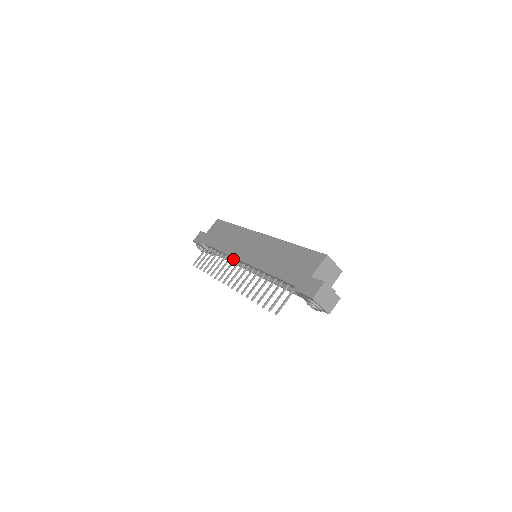
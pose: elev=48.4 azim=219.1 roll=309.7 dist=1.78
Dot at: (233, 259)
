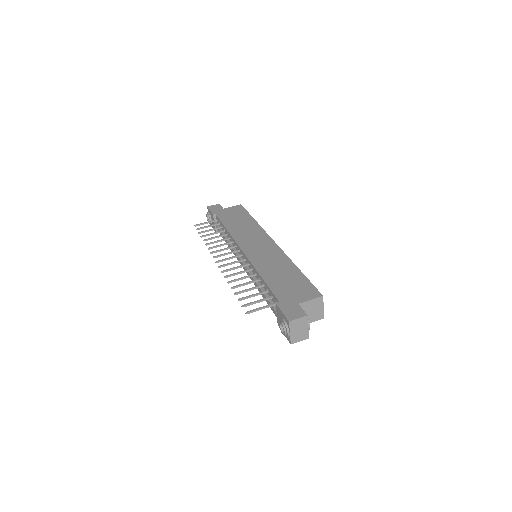
Dot at: (234, 245)
